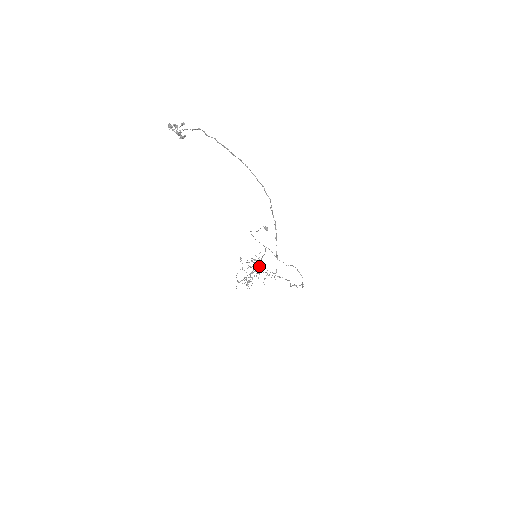
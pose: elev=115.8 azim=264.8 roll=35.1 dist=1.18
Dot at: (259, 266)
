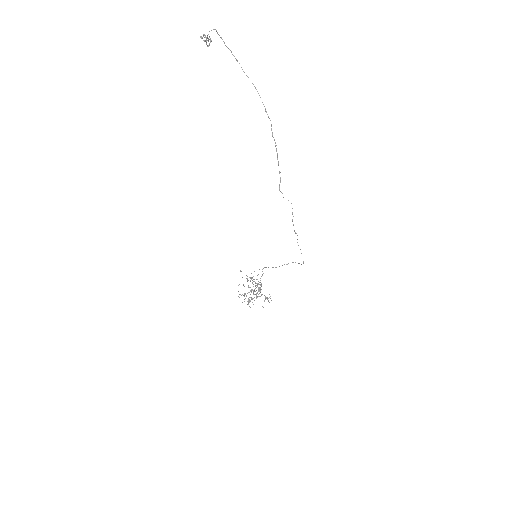
Dot at: (258, 291)
